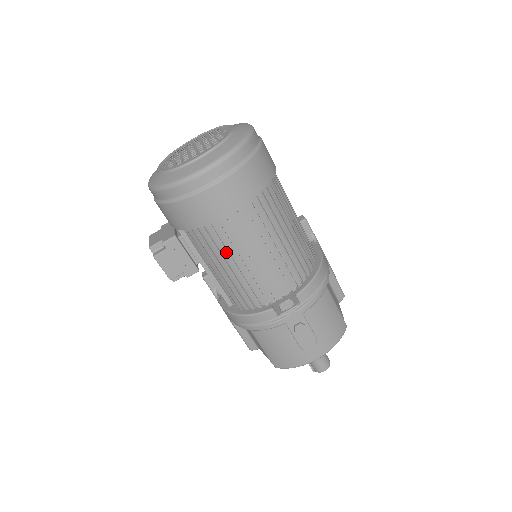
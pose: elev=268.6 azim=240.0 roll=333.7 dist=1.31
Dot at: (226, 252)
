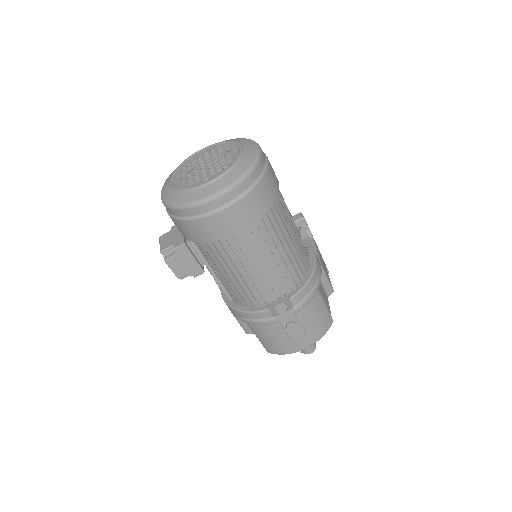
Dot at: (230, 262)
